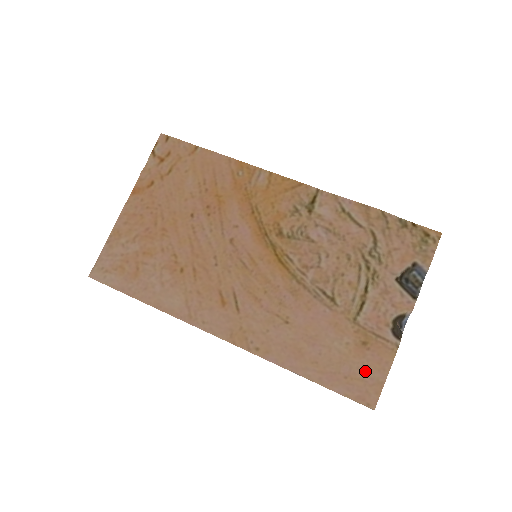
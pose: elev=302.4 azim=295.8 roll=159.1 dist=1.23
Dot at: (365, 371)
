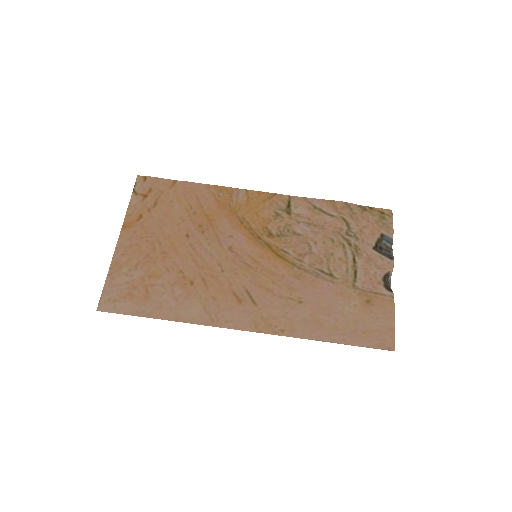
Dot at: (376, 323)
